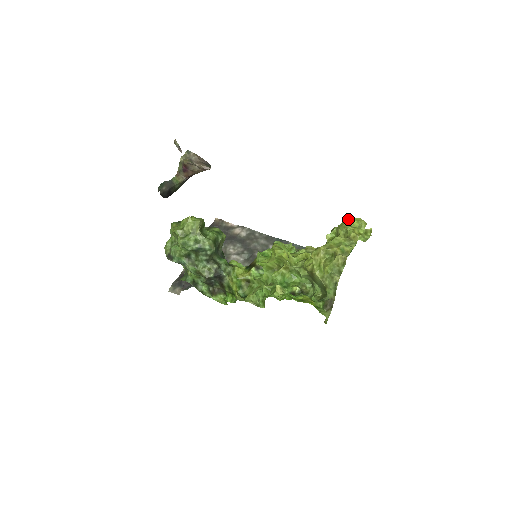
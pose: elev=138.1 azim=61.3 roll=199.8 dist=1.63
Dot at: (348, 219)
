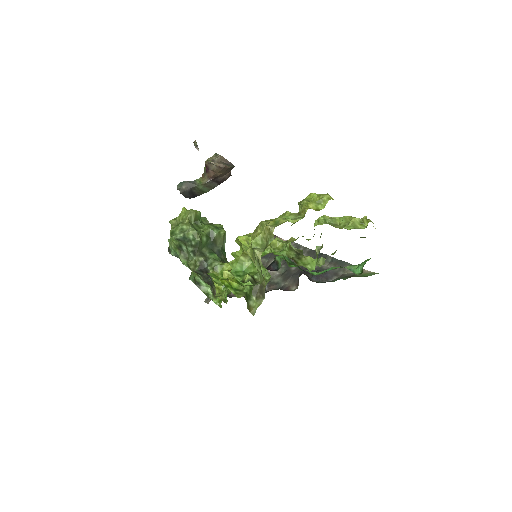
Dot at: (310, 194)
